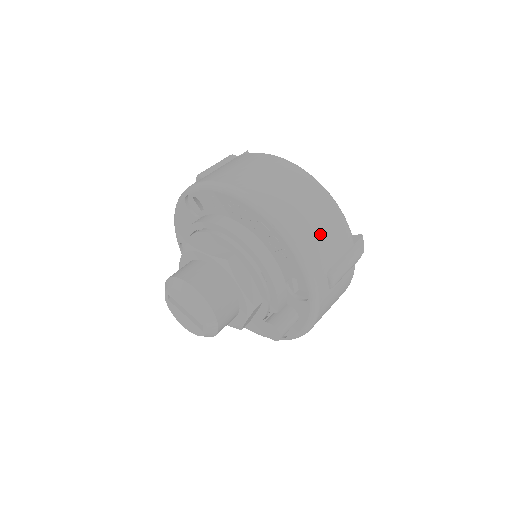
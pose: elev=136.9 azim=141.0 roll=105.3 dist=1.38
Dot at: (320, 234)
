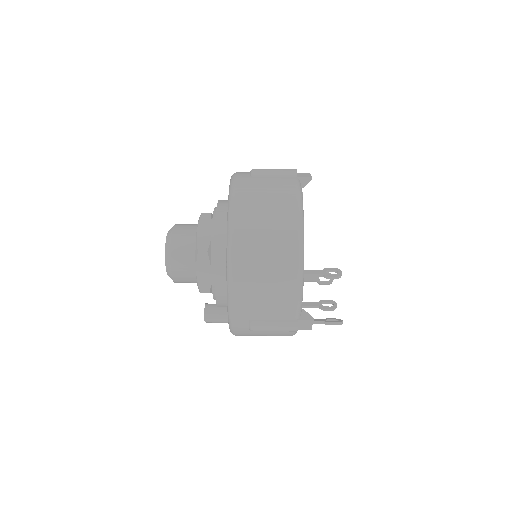
Dot at: (260, 295)
